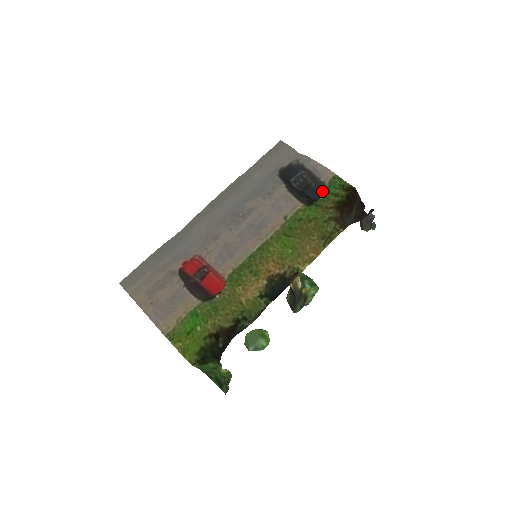
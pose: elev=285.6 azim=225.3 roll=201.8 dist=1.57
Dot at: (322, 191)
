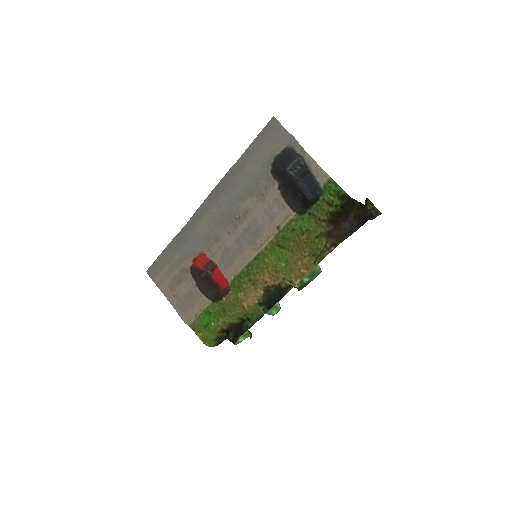
Dot at: (319, 187)
